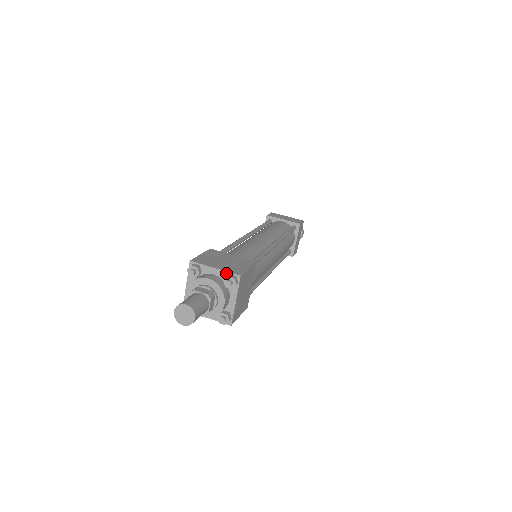
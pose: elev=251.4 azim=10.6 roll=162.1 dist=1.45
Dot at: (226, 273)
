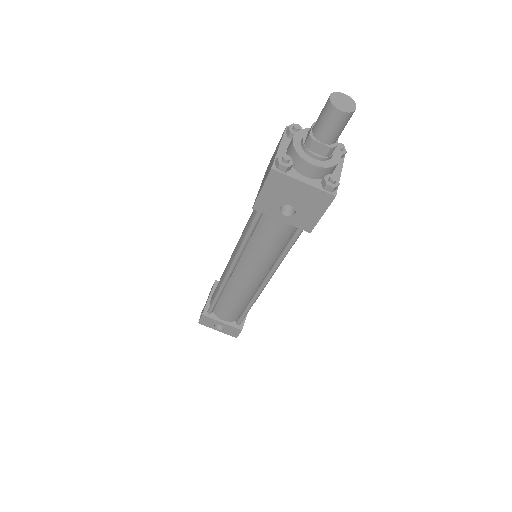
Dot at: occluded
